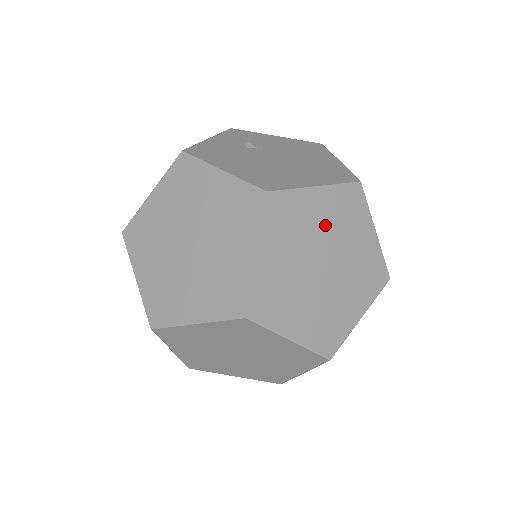
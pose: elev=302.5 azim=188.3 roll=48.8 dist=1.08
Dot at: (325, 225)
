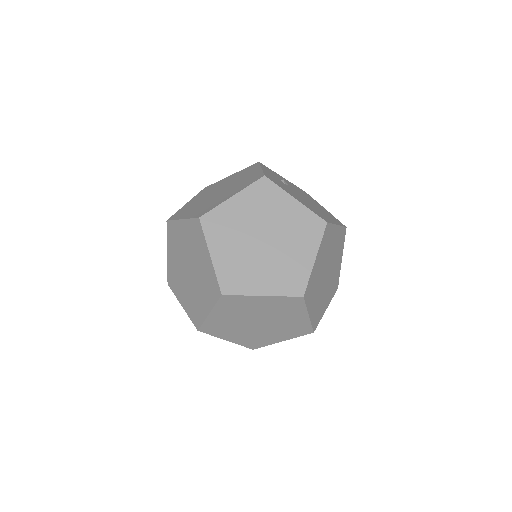
Dot at: (333, 249)
